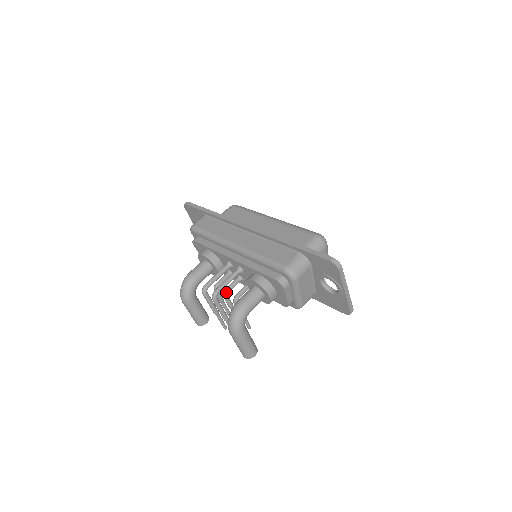
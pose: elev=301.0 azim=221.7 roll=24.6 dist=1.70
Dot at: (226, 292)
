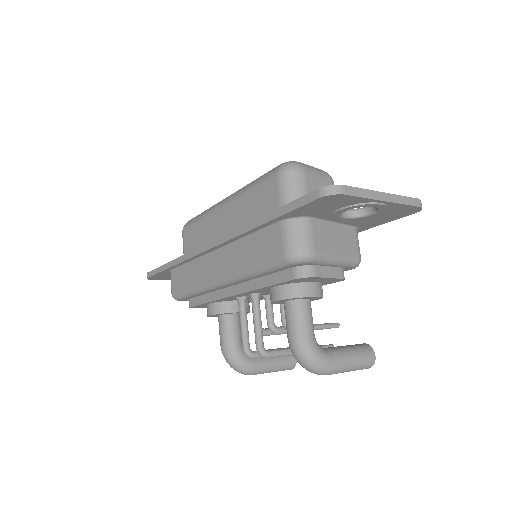
Dot at: (271, 328)
